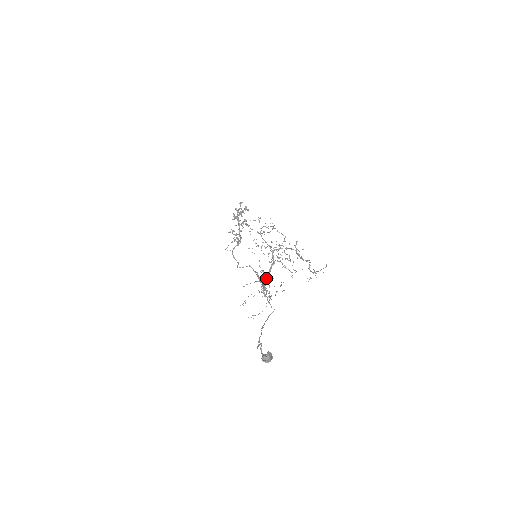
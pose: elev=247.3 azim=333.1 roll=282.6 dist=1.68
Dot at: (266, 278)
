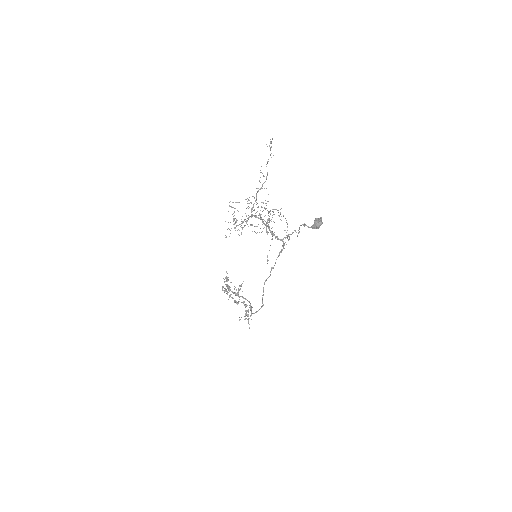
Dot at: (265, 221)
